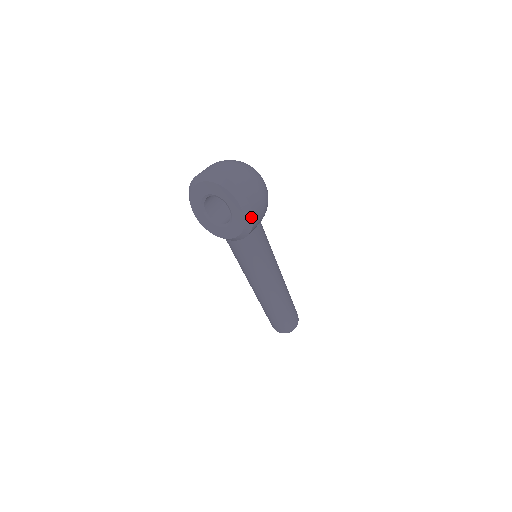
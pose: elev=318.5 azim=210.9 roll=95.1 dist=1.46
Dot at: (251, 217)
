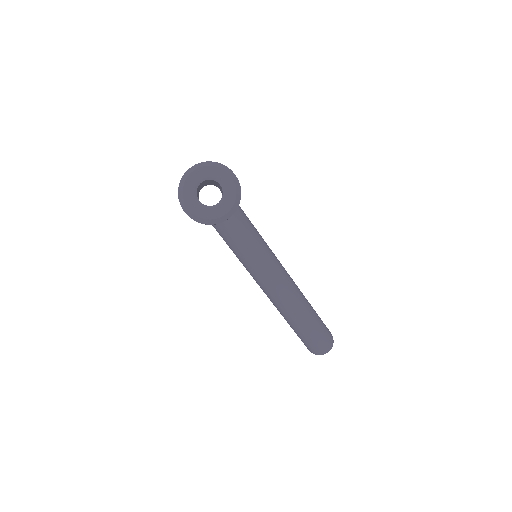
Dot at: (233, 175)
